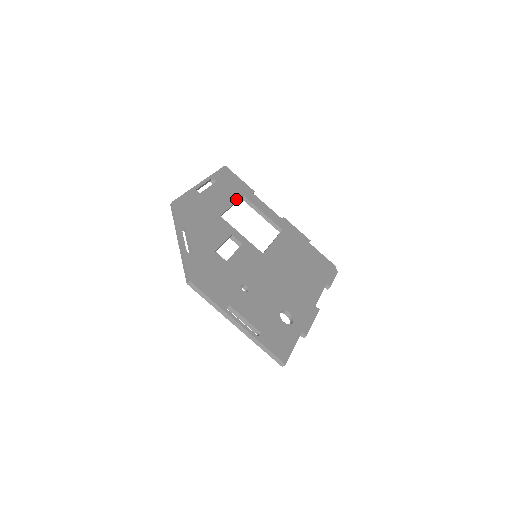
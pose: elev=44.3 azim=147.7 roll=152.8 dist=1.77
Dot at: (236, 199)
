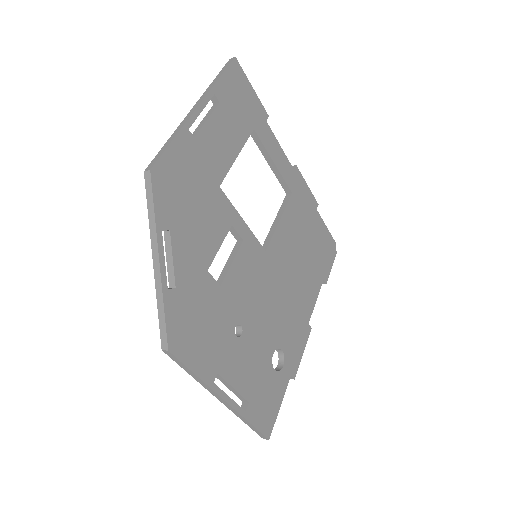
Dot at: (244, 140)
